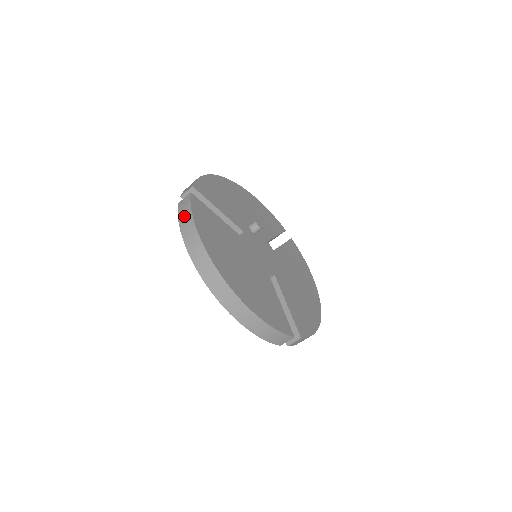
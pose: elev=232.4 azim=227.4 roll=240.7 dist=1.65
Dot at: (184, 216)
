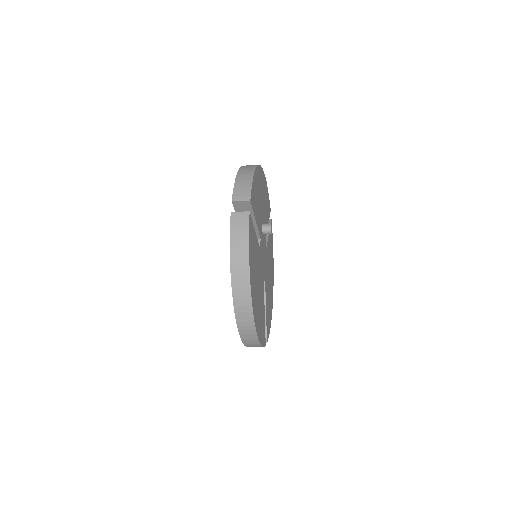
Dot at: (238, 239)
